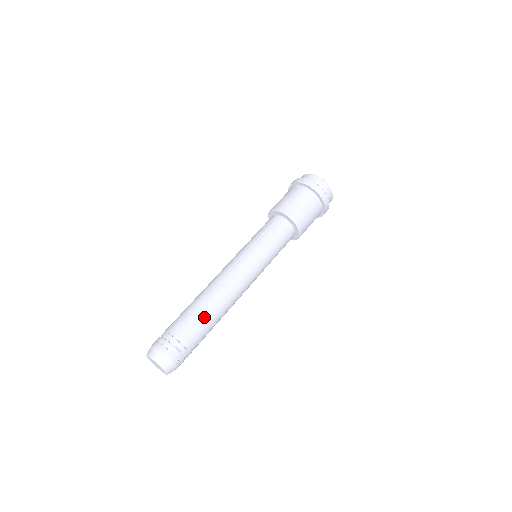
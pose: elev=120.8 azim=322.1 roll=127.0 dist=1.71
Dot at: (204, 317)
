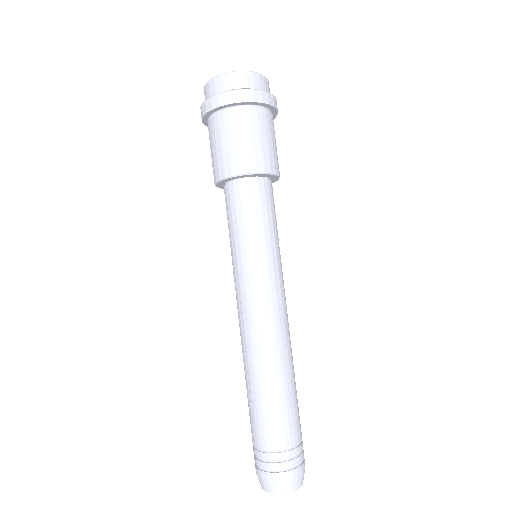
Dot at: (266, 400)
